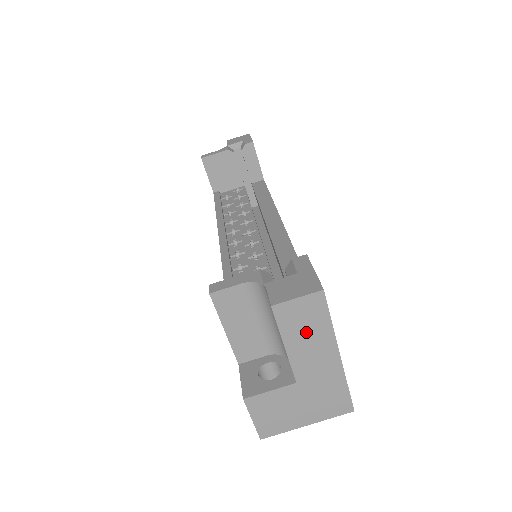
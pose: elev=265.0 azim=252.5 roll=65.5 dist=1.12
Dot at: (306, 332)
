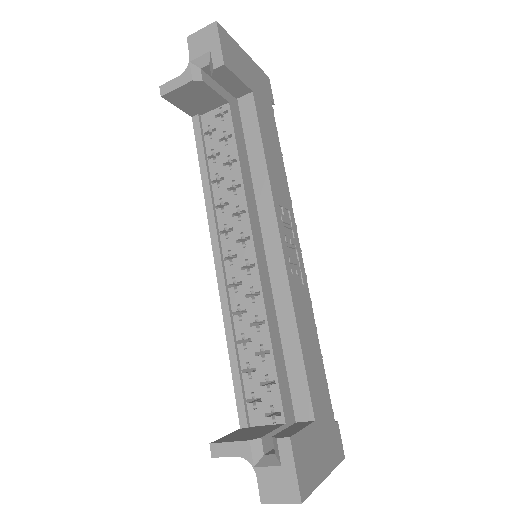
Dot at: occluded
